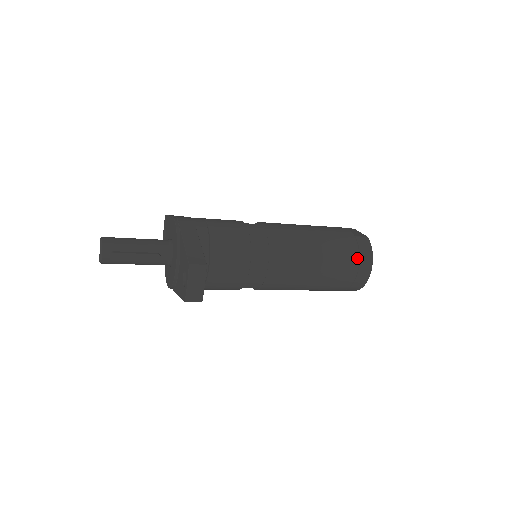
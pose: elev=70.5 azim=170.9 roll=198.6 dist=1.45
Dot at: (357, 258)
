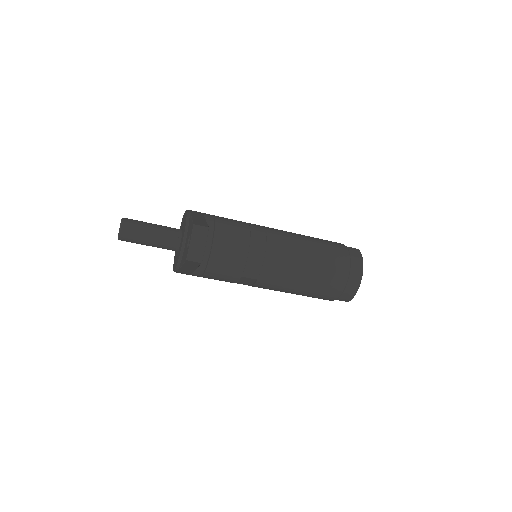
Dot at: (348, 262)
